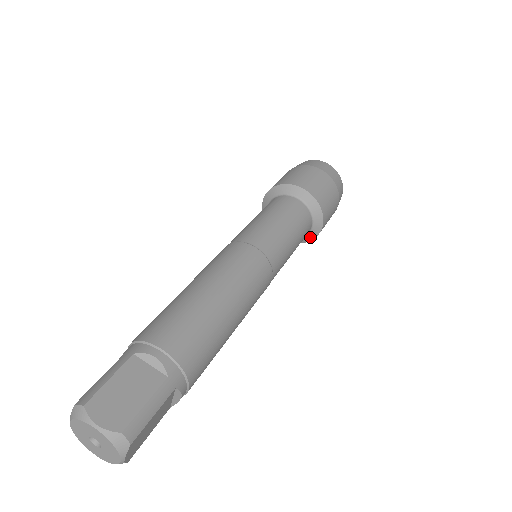
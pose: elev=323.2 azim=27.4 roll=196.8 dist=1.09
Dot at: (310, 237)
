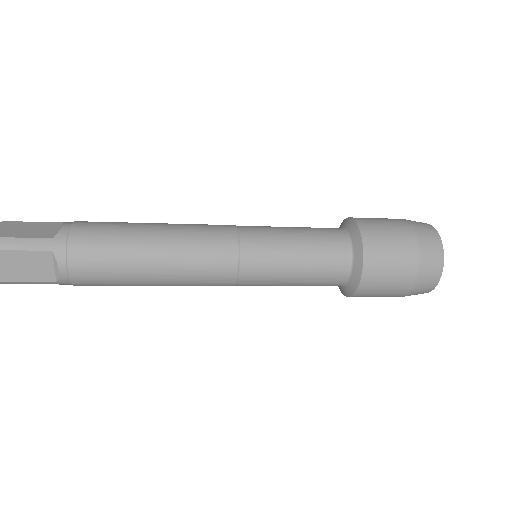
Dot at: (352, 286)
